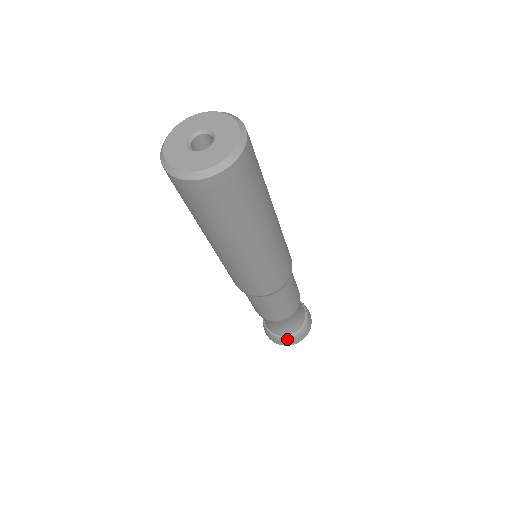
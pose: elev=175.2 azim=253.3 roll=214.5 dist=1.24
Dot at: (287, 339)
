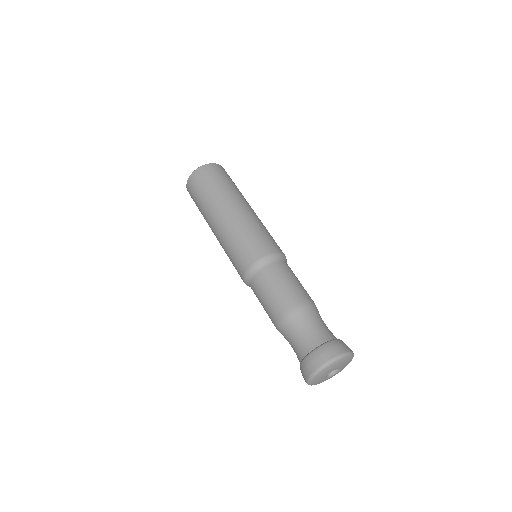
Dot at: (306, 361)
